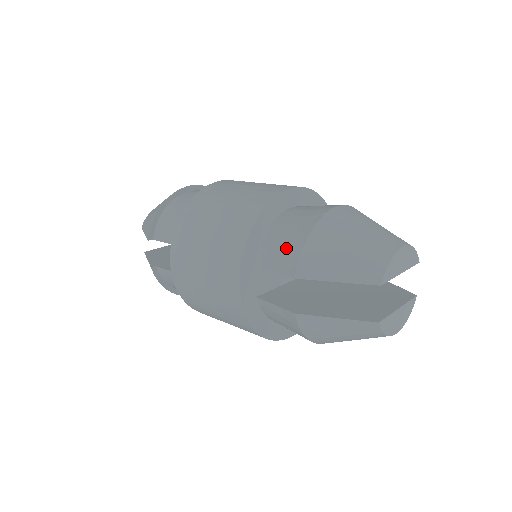
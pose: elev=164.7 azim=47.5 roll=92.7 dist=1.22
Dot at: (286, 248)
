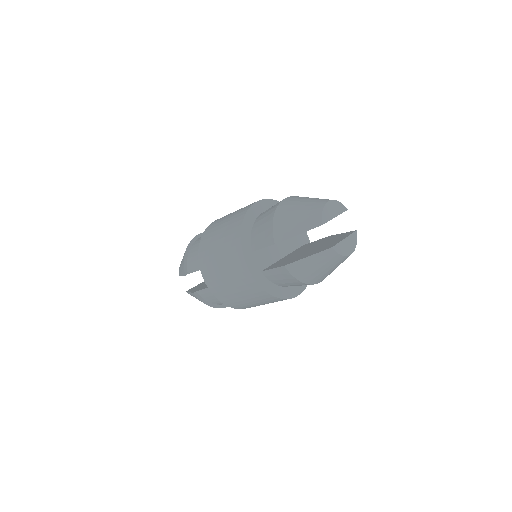
Dot at: (264, 231)
